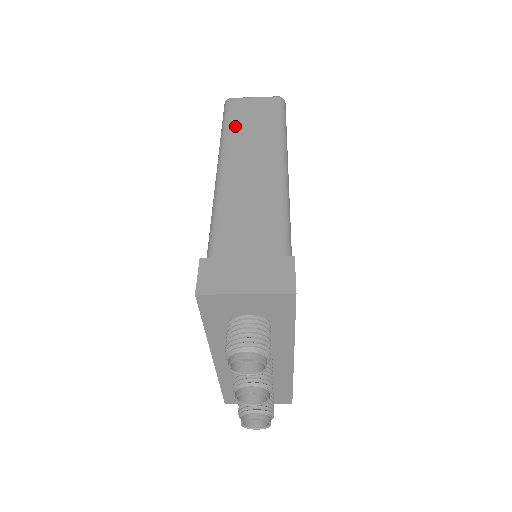
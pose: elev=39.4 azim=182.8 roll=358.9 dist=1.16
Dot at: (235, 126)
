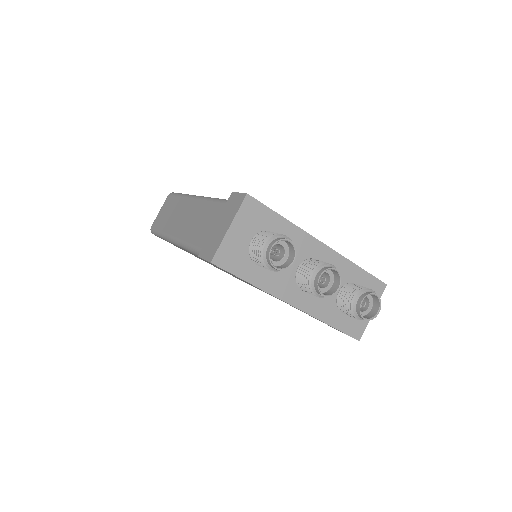
Dot at: (163, 226)
